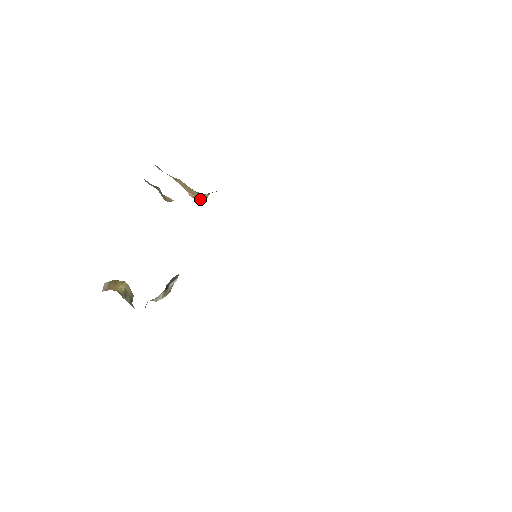
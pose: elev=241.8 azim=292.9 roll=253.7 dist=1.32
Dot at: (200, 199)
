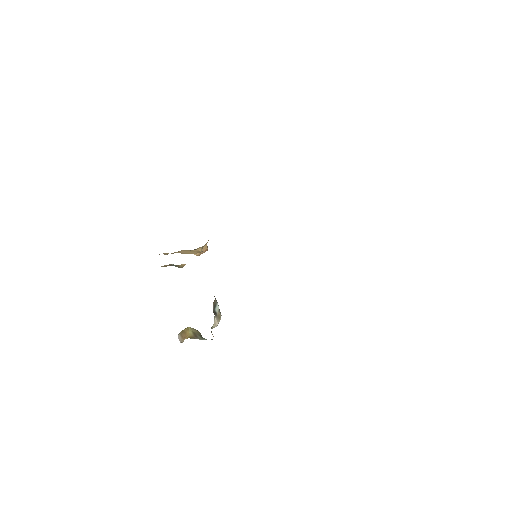
Dot at: (204, 252)
